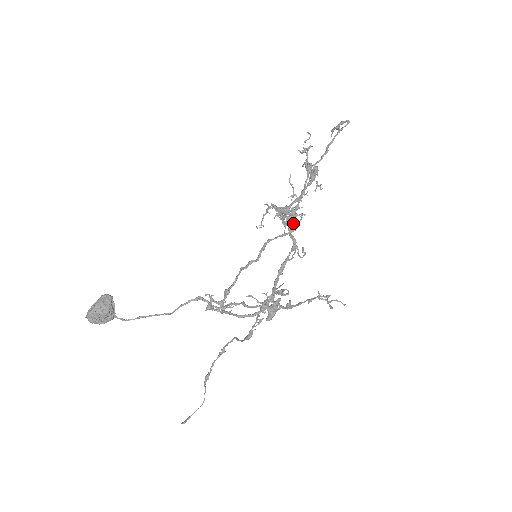
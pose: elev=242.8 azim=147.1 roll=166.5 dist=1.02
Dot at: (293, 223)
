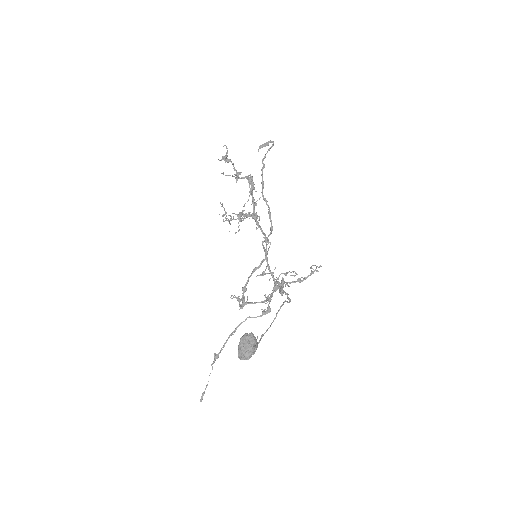
Dot at: (271, 225)
